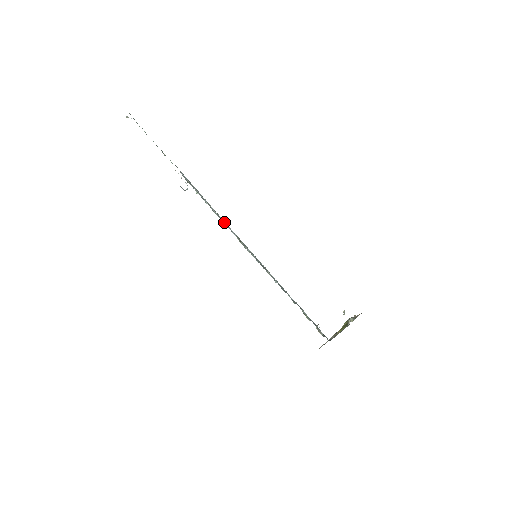
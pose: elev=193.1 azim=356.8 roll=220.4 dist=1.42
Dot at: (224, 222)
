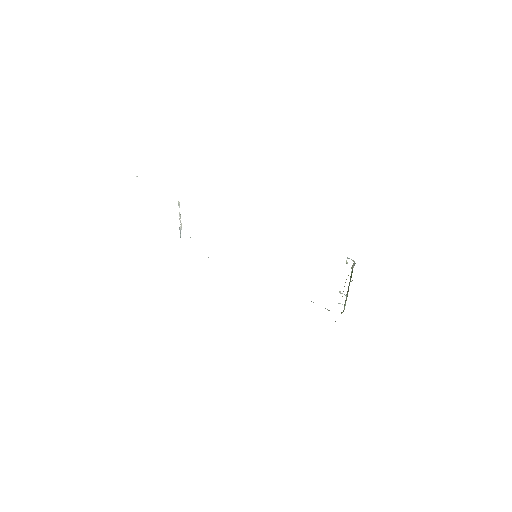
Dot at: occluded
